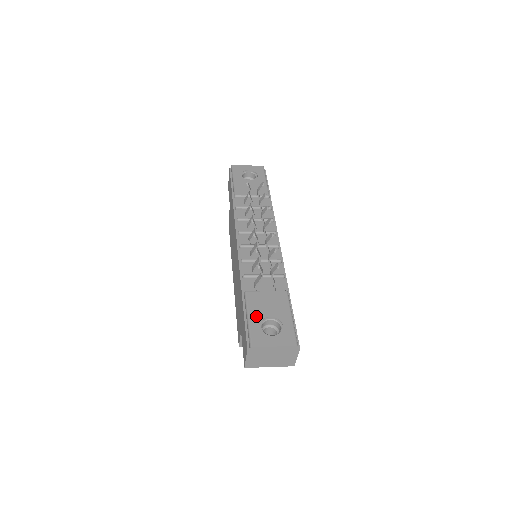
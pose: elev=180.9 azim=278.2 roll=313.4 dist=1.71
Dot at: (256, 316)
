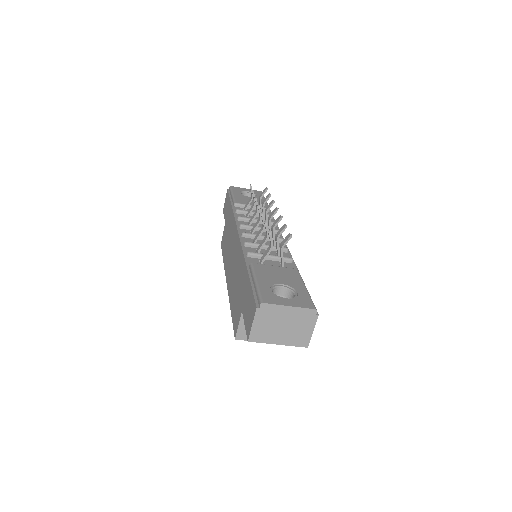
Dot at: (265, 281)
